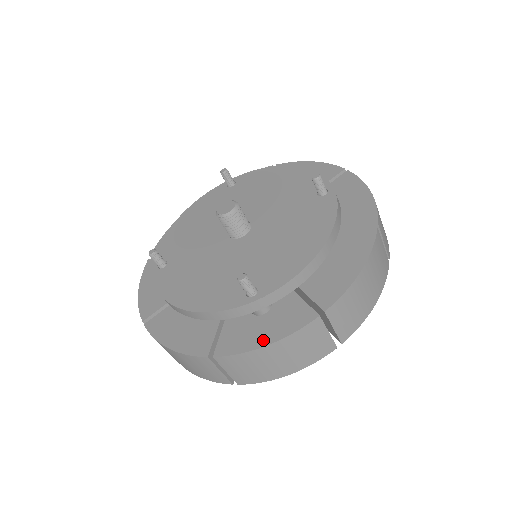
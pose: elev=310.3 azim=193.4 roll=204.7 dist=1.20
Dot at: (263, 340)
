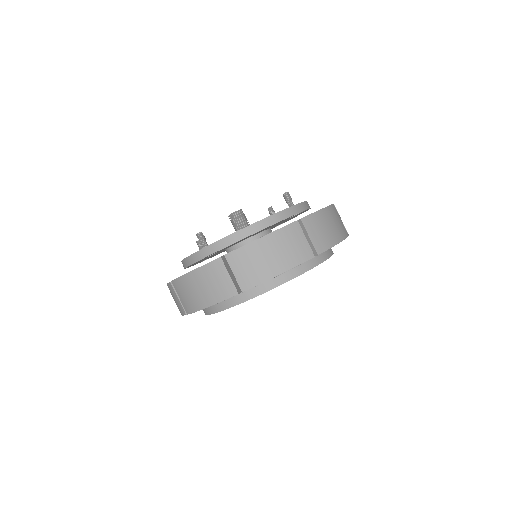
Dot at: occluded
